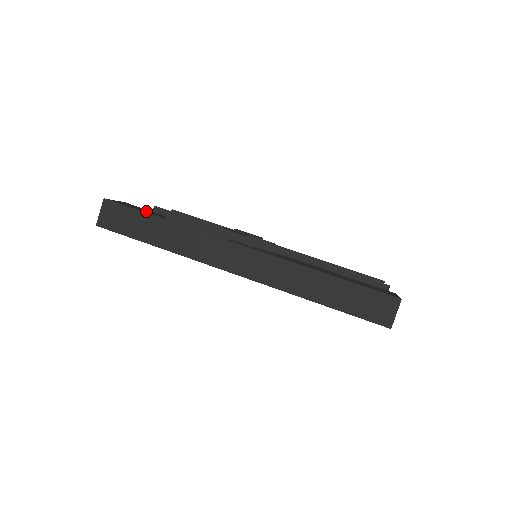
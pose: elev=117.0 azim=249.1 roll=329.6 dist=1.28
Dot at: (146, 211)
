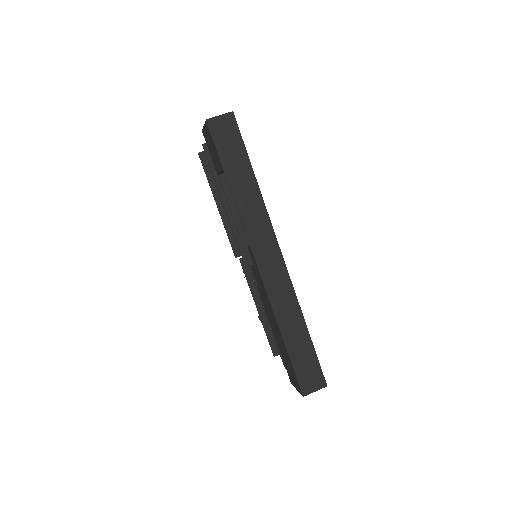
Dot at: occluded
